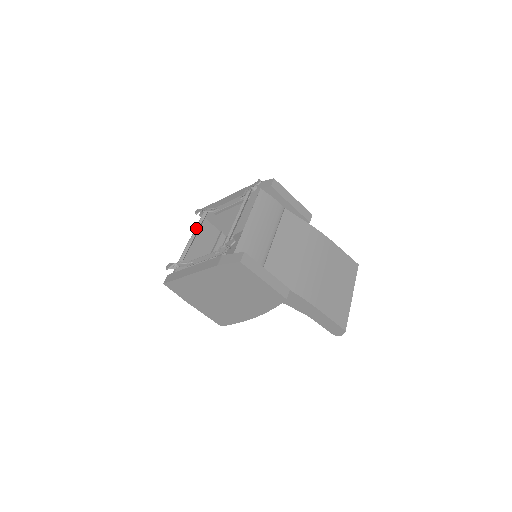
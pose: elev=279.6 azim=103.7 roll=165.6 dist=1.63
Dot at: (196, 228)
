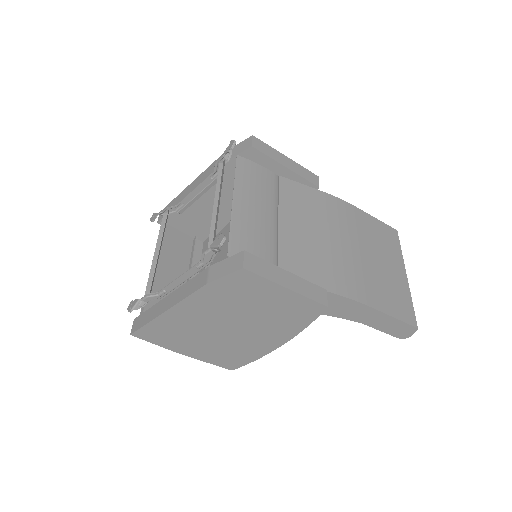
Dot at: (158, 240)
